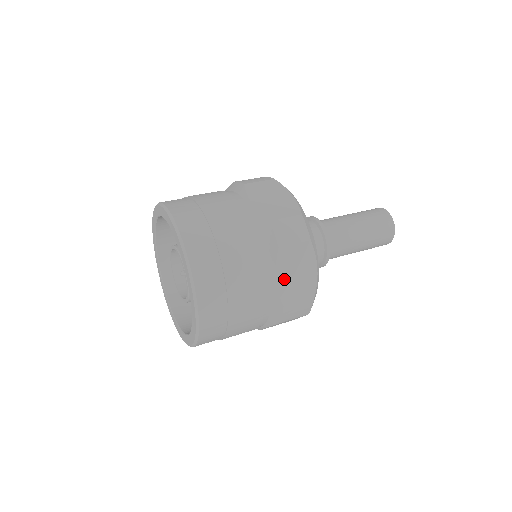
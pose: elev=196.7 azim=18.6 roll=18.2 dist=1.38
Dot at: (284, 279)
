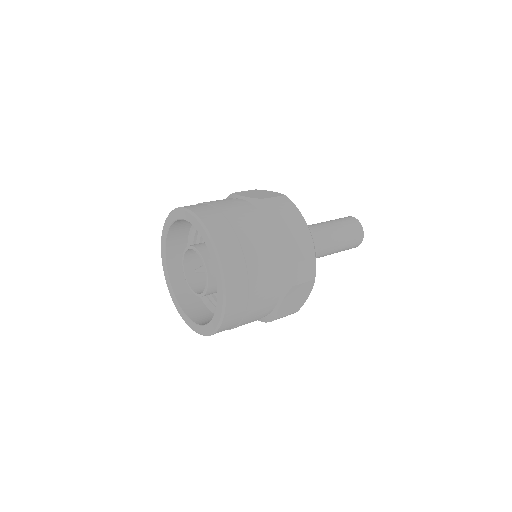
Dot at: (285, 304)
